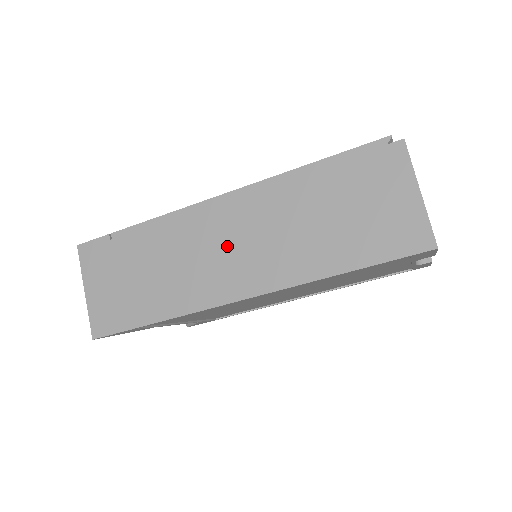
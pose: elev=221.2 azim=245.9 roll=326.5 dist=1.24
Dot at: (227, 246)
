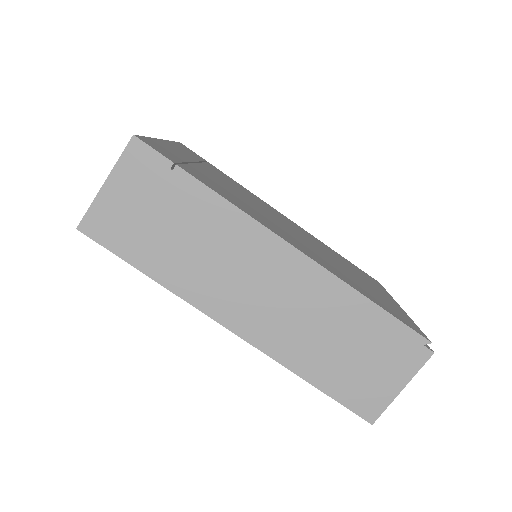
Dot at: (259, 286)
